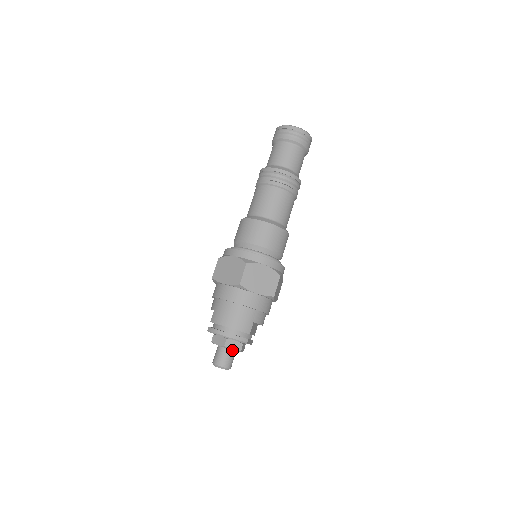
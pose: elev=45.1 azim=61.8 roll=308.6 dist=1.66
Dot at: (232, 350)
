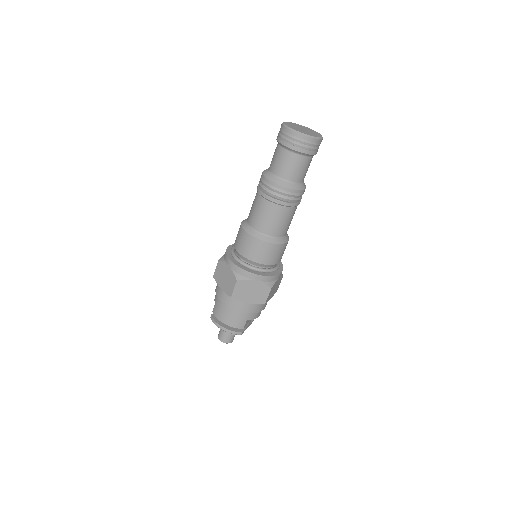
Dot at: occluded
